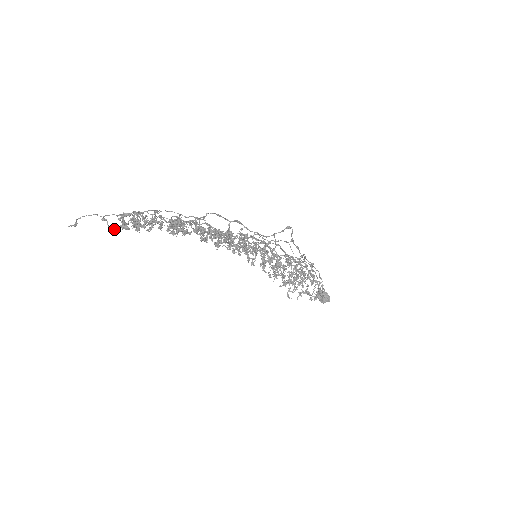
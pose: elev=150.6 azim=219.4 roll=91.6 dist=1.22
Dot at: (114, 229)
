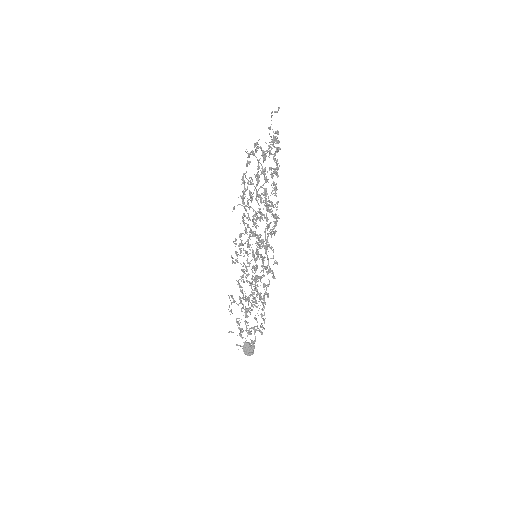
Dot at: (275, 137)
